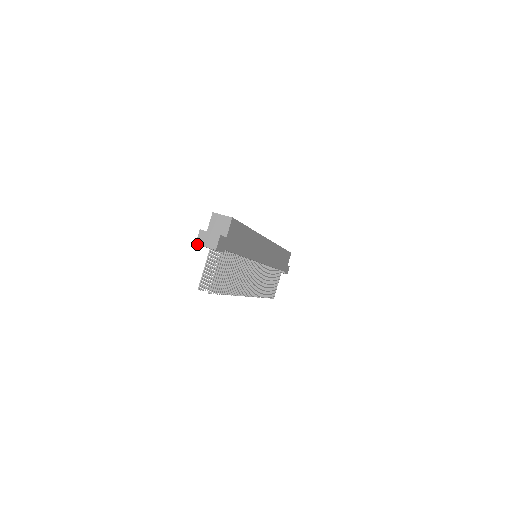
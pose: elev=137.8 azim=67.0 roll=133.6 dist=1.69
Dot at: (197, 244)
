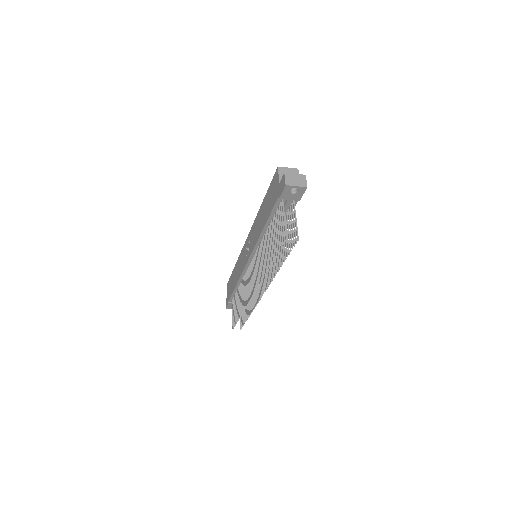
Dot at: (287, 185)
